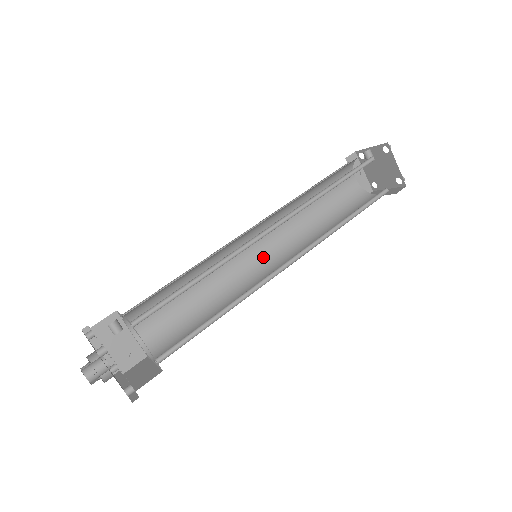
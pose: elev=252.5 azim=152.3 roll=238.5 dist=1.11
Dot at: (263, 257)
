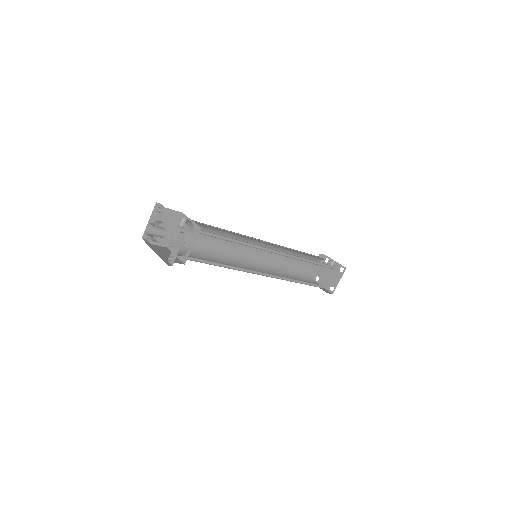
Dot at: (252, 259)
